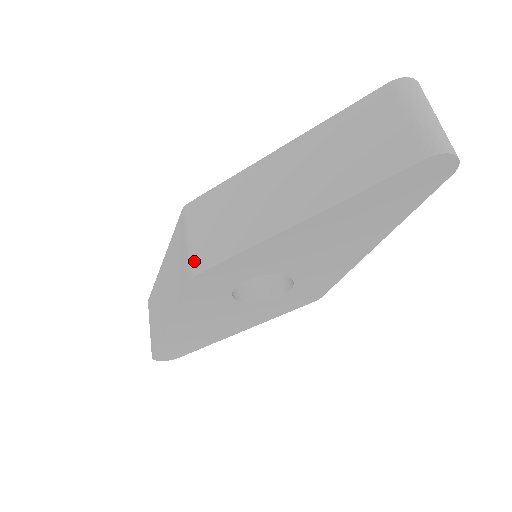
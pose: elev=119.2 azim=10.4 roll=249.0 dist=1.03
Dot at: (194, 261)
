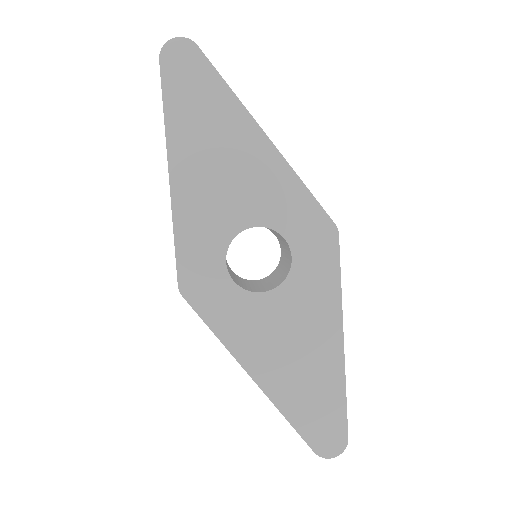
Dot at: occluded
